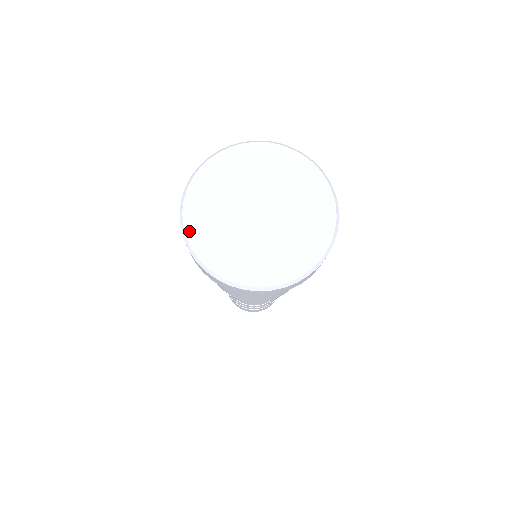
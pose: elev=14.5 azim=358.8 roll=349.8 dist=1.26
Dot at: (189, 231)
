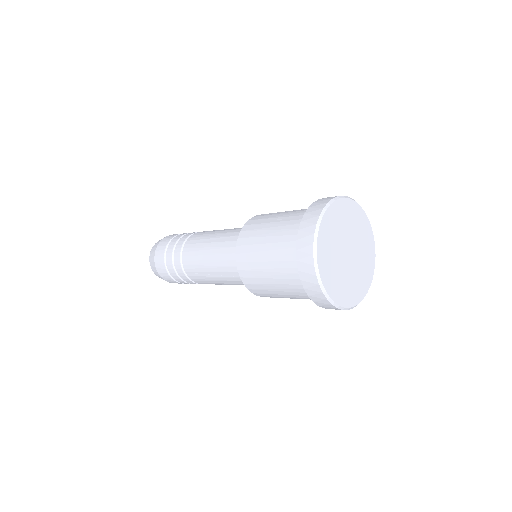
Dot at: (334, 298)
